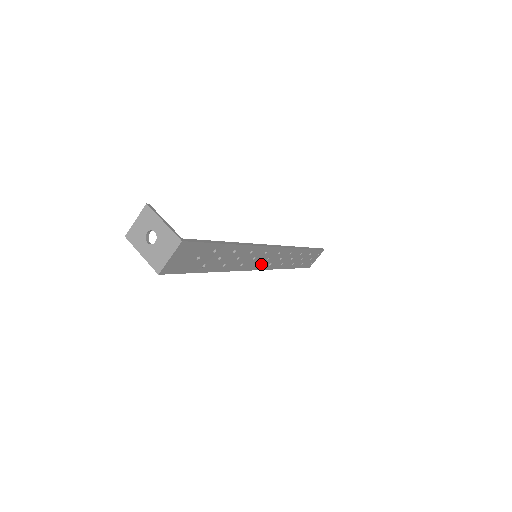
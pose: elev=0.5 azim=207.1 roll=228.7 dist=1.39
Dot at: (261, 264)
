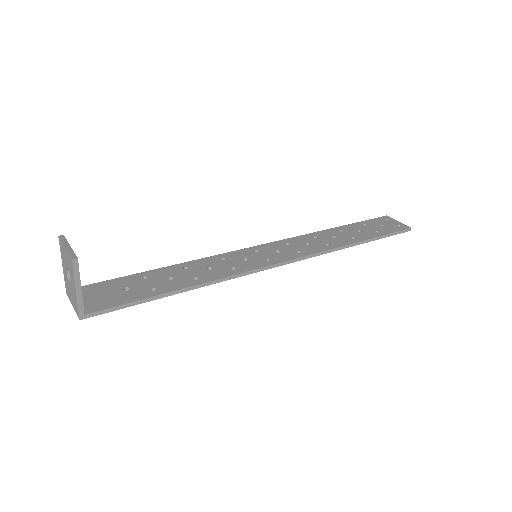
Dot at: (267, 251)
